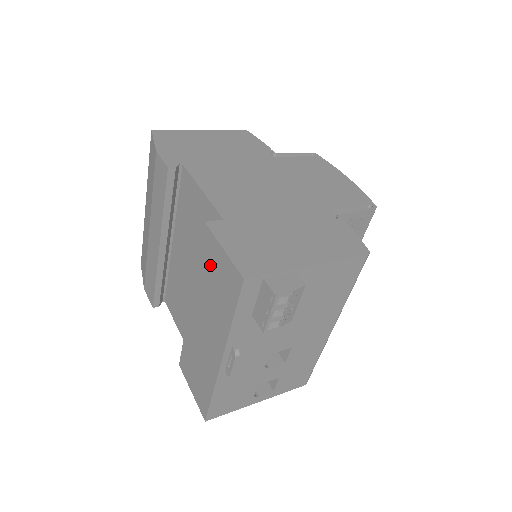
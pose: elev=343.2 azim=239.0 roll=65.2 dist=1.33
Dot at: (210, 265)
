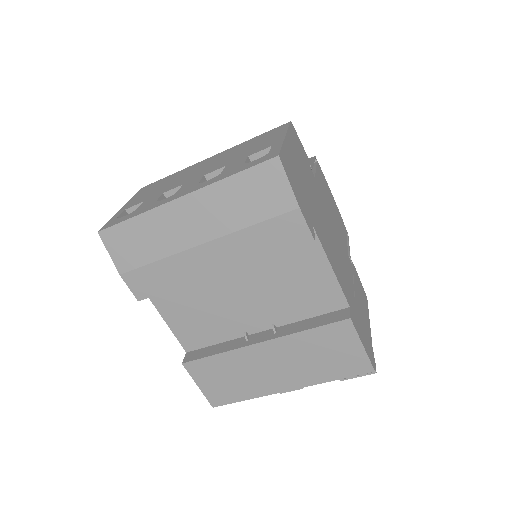
Dot at: (331, 343)
